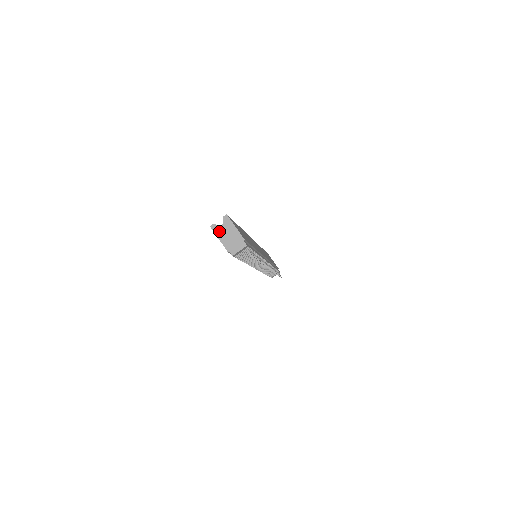
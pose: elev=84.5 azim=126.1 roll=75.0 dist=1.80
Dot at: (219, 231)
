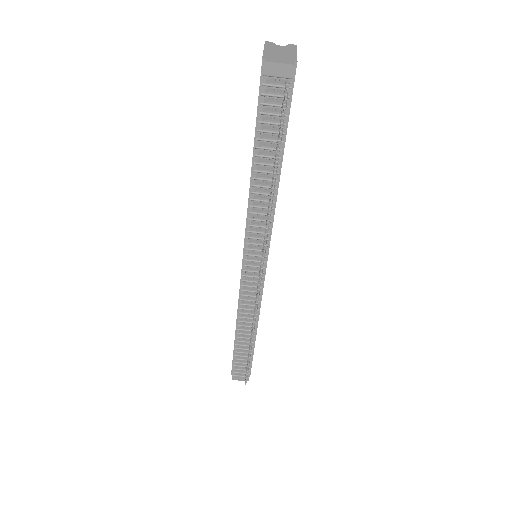
Dot at: (272, 46)
